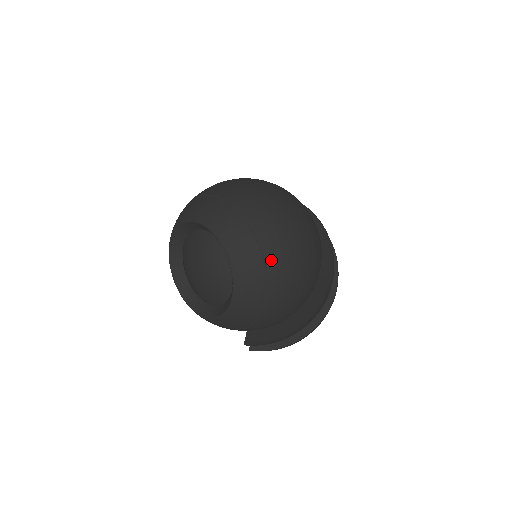
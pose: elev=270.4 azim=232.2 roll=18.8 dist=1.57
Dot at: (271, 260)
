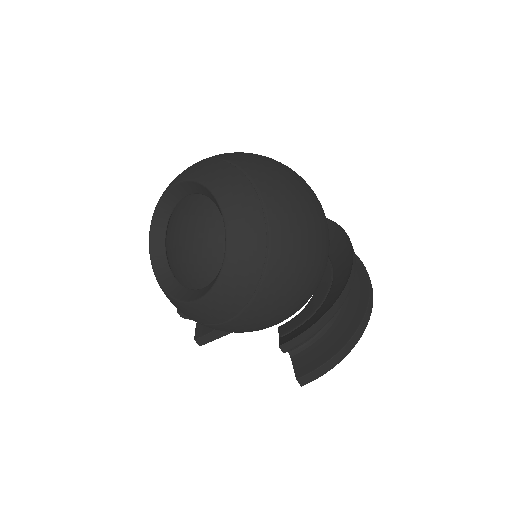
Dot at: (254, 173)
